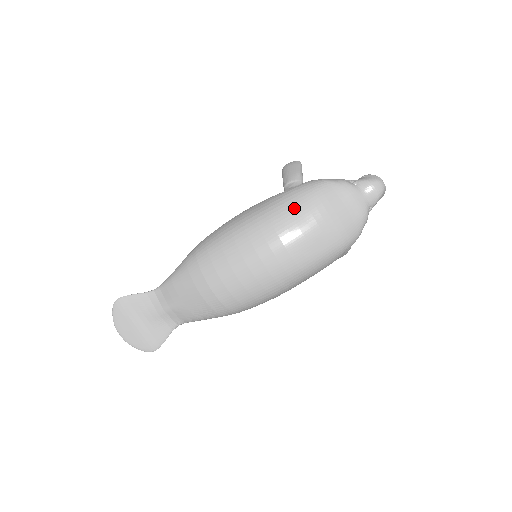
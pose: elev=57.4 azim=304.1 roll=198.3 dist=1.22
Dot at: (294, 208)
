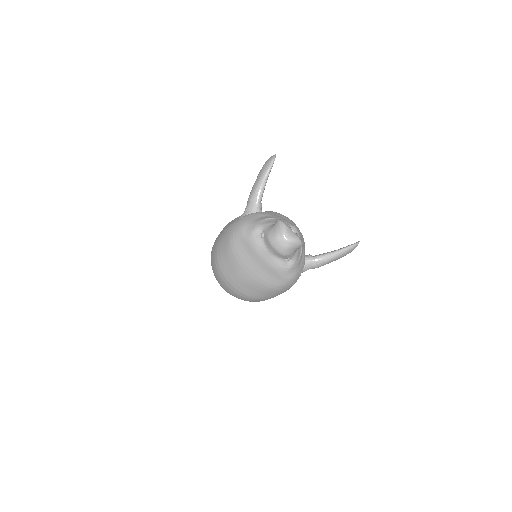
Dot at: (222, 255)
